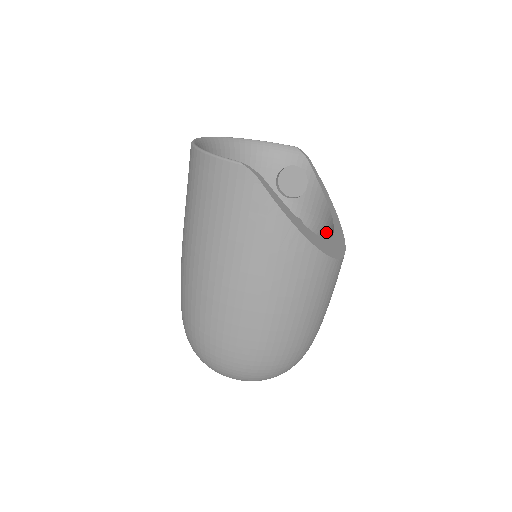
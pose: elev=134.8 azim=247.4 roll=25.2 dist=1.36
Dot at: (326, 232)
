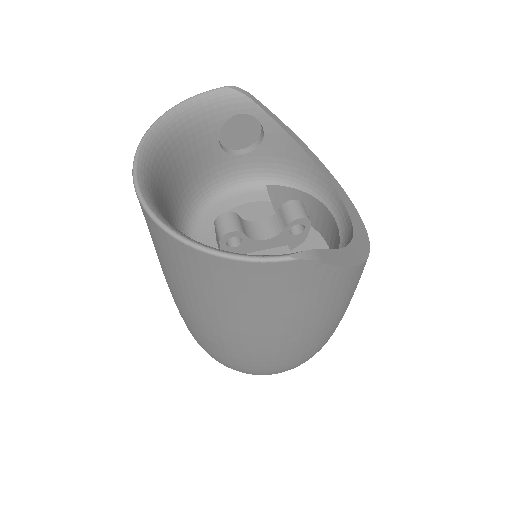
Dot at: (317, 186)
